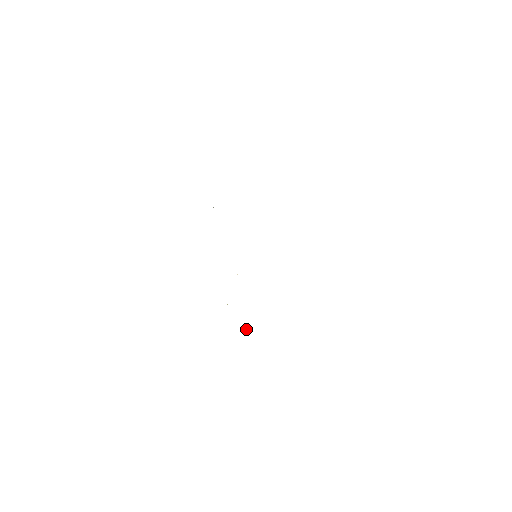
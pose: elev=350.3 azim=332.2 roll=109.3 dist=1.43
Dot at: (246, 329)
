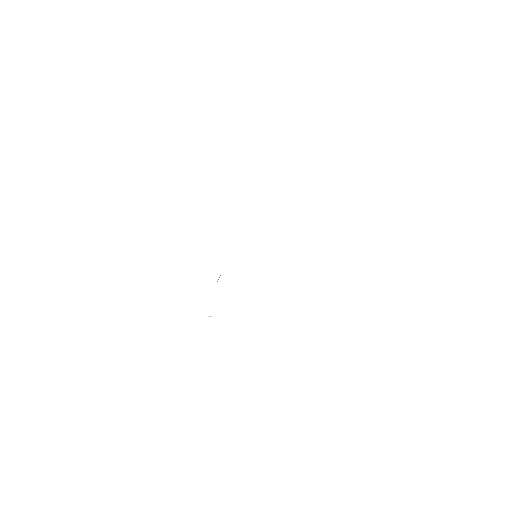
Dot at: occluded
